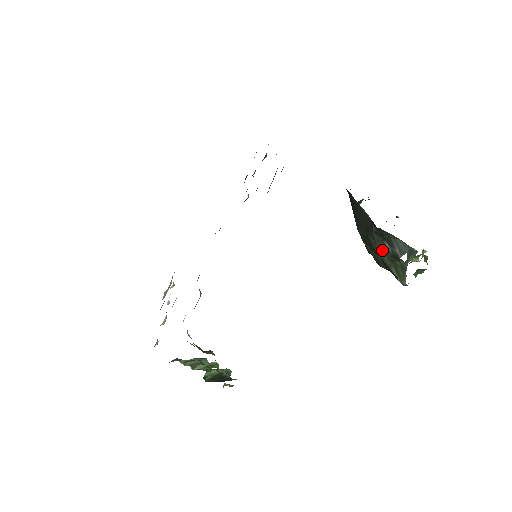
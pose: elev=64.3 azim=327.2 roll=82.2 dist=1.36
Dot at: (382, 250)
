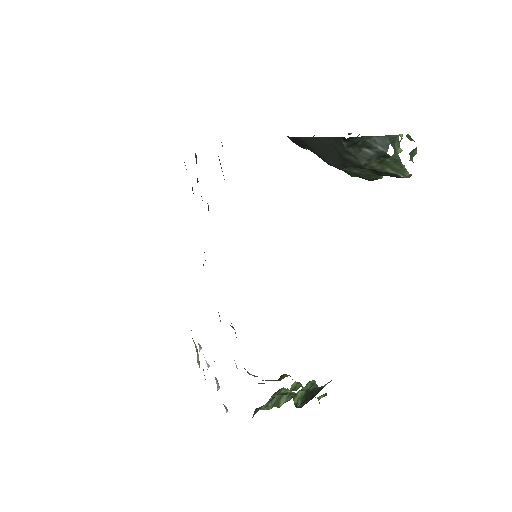
Dot at: (366, 159)
